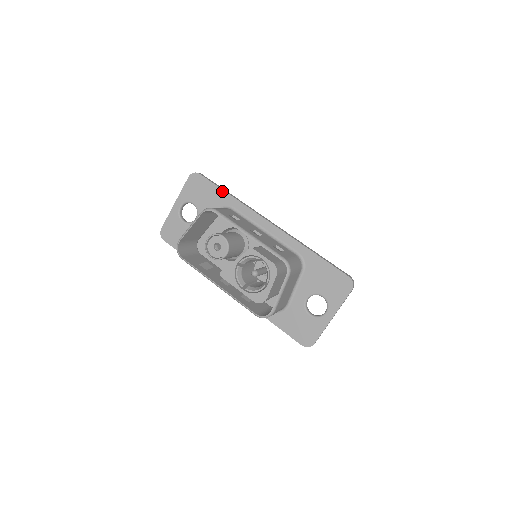
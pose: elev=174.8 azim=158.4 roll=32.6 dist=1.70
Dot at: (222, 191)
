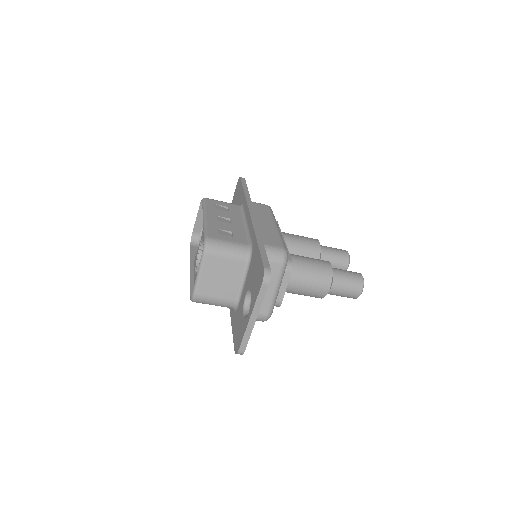
Dot at: (243, 190)
